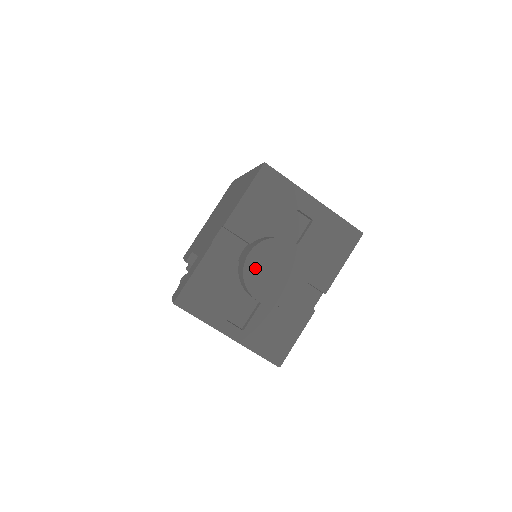
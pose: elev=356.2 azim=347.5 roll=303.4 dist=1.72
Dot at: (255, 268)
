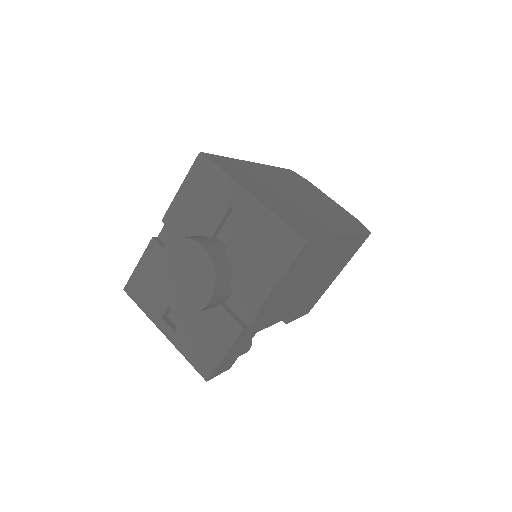
Dot at: (164, 268)
